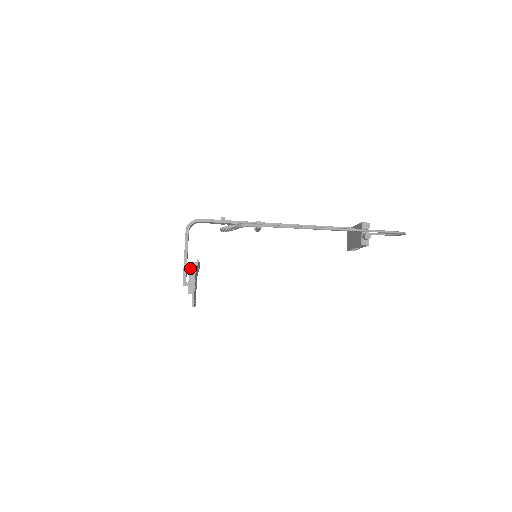
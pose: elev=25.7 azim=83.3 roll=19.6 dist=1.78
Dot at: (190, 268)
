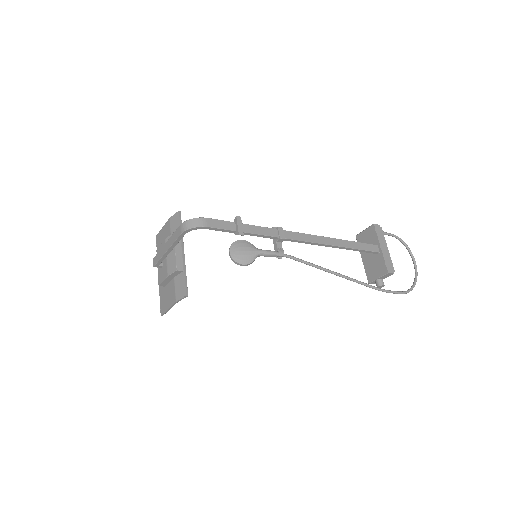
Dot at: (171, 274)
